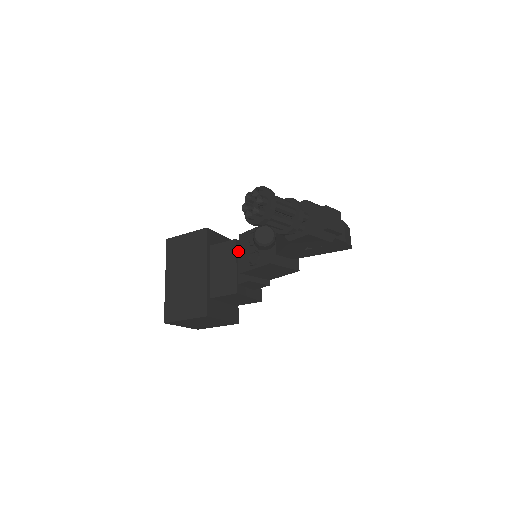
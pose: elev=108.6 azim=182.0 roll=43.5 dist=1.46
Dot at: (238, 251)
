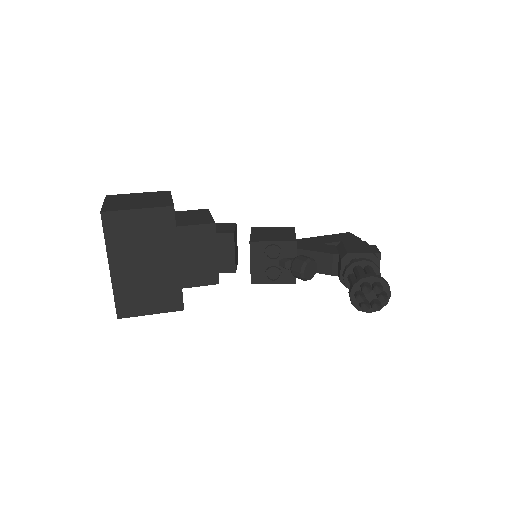
Dot at: (218, 237)
